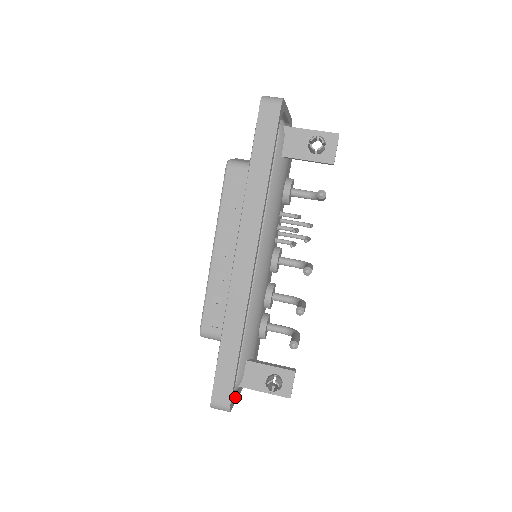
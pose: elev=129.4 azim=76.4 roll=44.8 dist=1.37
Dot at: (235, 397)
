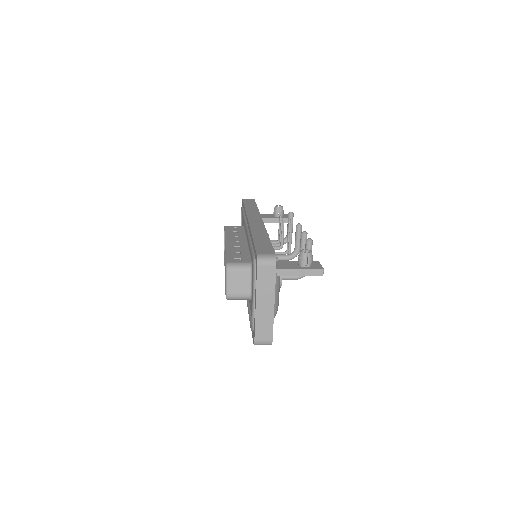
Dot at: occluded
